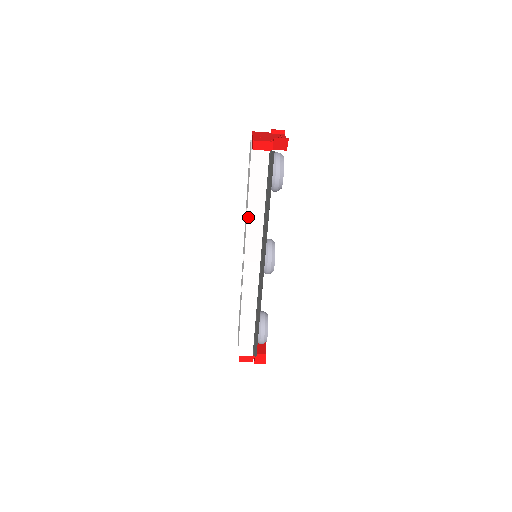
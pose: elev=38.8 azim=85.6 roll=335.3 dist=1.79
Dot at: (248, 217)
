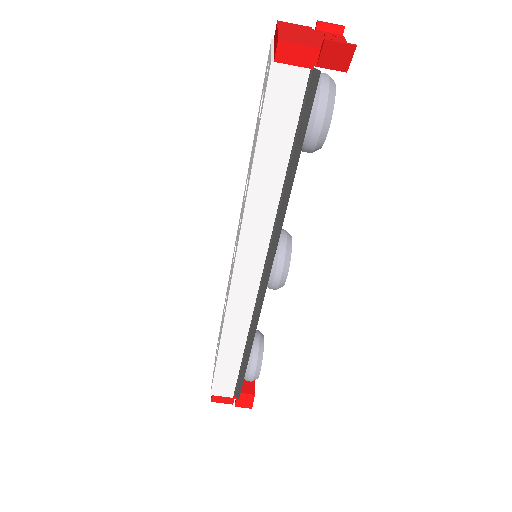
Dot at: (249, 197)
